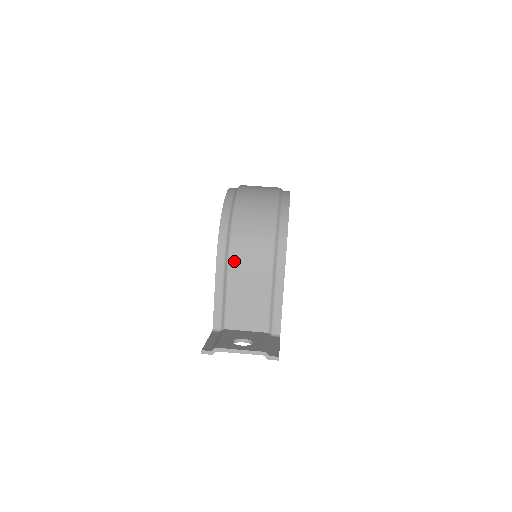
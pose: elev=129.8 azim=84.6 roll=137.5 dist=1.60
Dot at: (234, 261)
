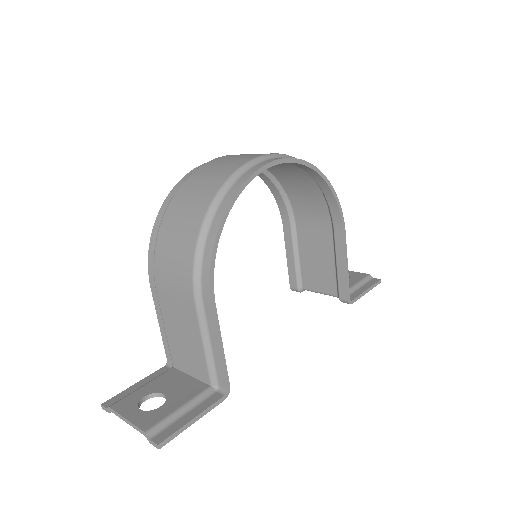
Dot at: (159, 285)
